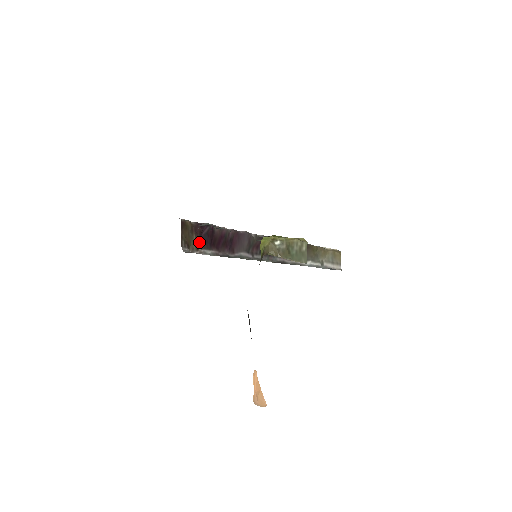
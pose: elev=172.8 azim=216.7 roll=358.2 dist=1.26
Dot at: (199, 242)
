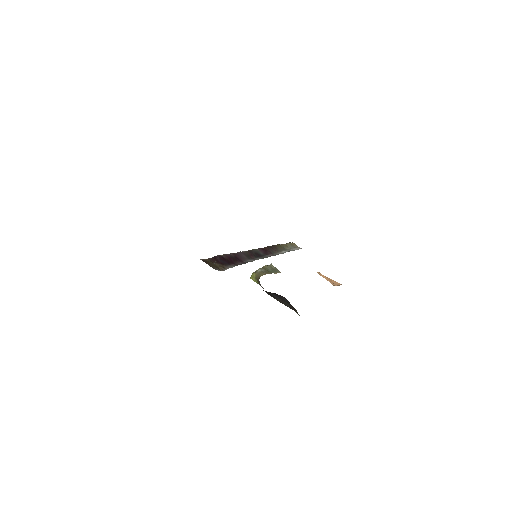
Dot at: (221, 265)
